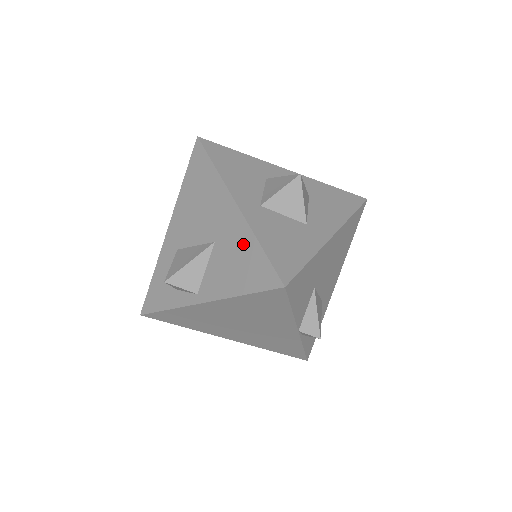
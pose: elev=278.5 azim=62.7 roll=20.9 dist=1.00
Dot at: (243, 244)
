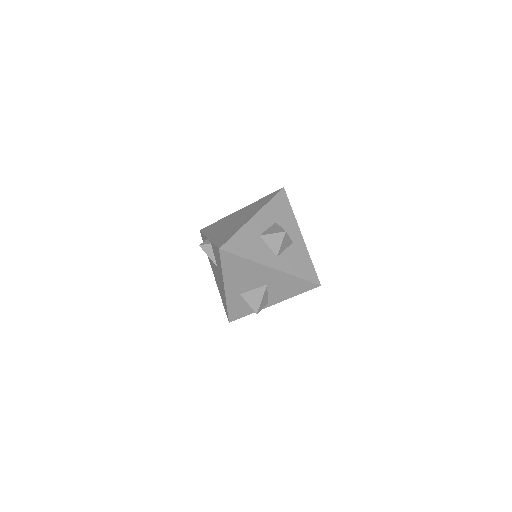
Dot at: (288, 280)
